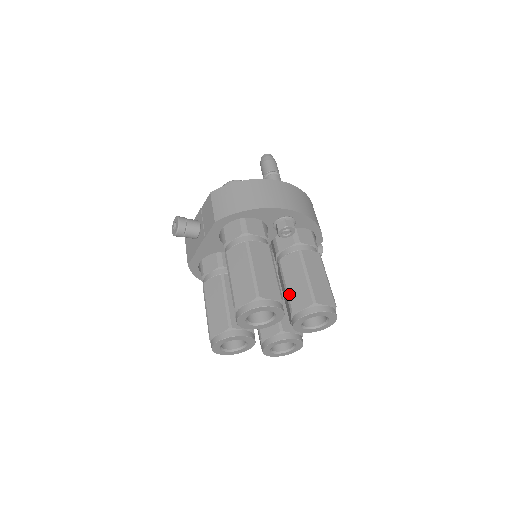
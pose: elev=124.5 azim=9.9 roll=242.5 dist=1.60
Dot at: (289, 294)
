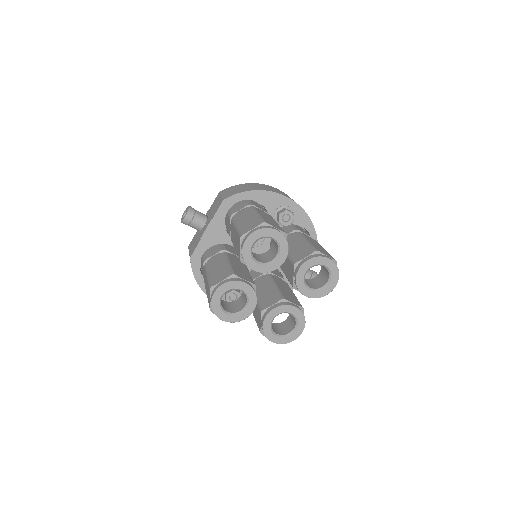
Dot at: (291, 255)
